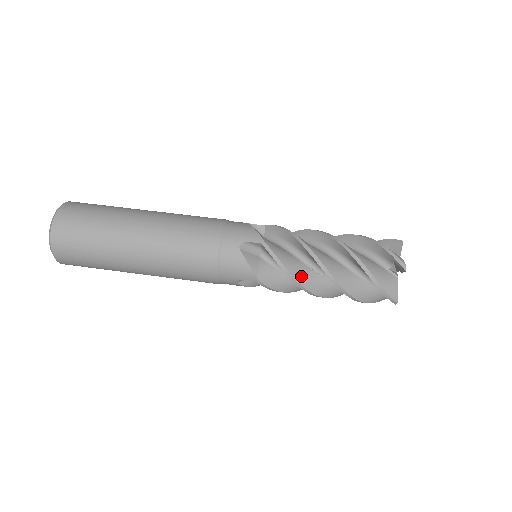
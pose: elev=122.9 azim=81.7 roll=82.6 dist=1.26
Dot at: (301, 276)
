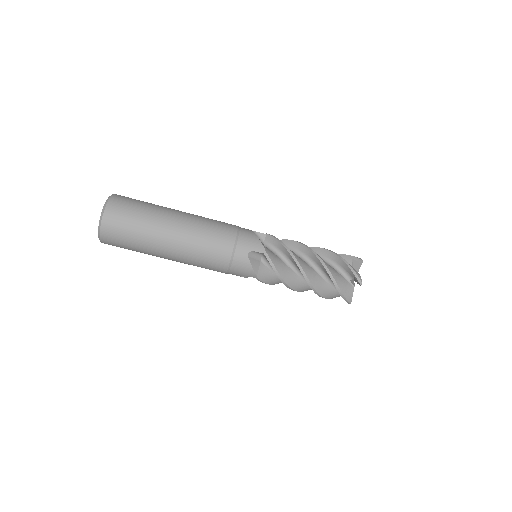
Dot at: (288, 279)
